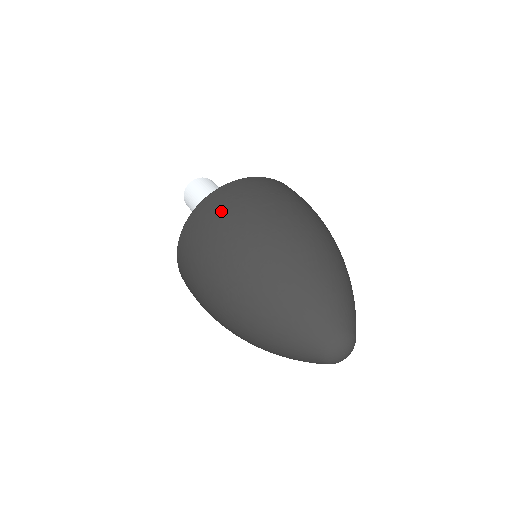
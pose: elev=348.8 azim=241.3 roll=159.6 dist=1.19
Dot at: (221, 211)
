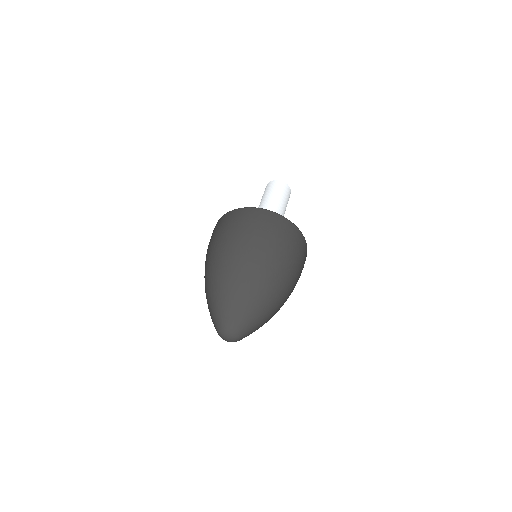
Dot at: (225, 226)
